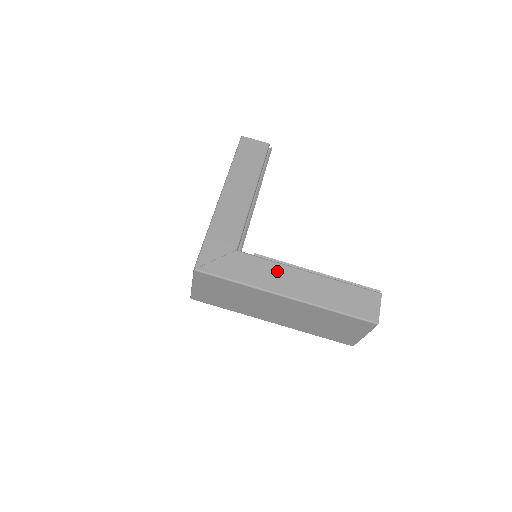
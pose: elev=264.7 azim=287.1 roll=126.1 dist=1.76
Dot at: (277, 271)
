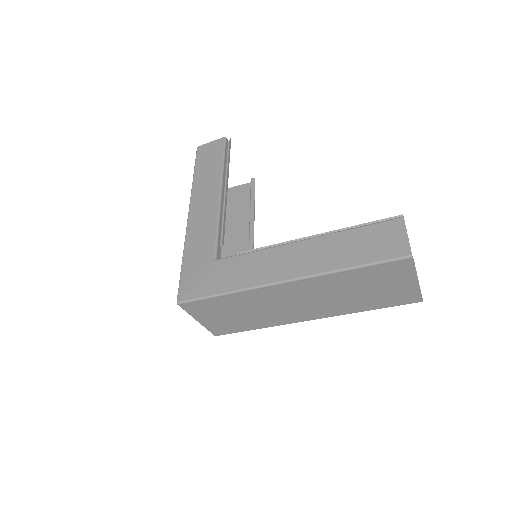
Dot at: (264, 259)
